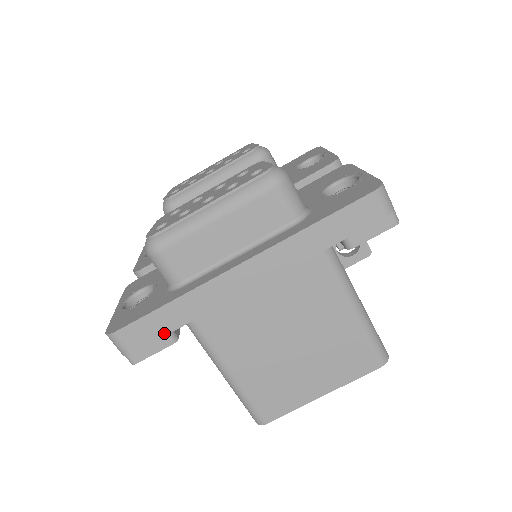
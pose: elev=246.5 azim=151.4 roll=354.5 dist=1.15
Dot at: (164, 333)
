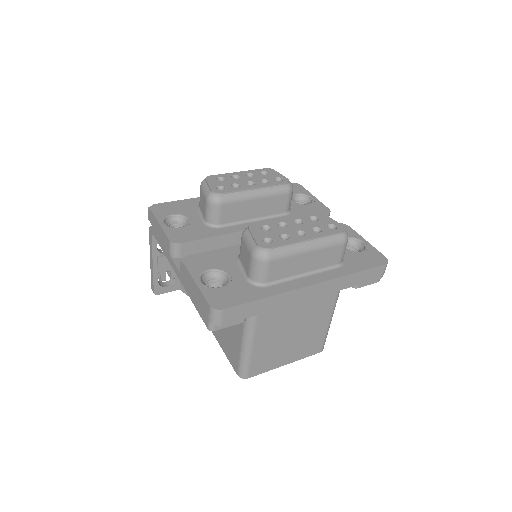
Dot at: (249, 316)
